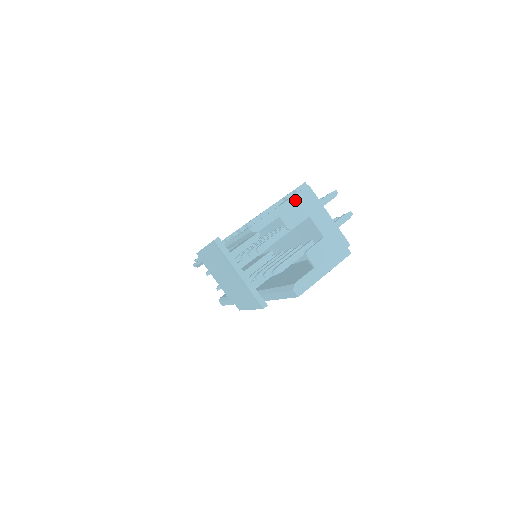
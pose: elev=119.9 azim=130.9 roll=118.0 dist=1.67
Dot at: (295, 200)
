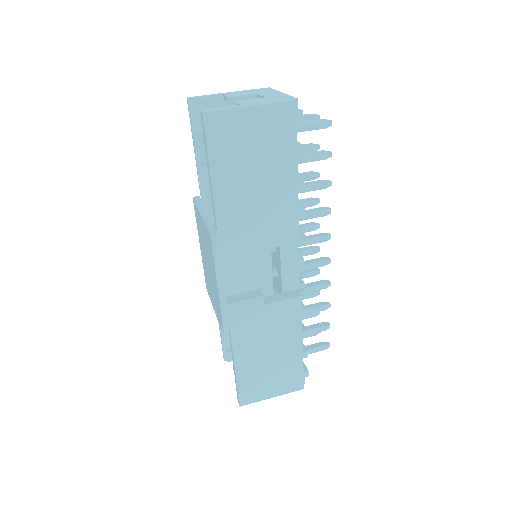
Dot at: (248, 91)
